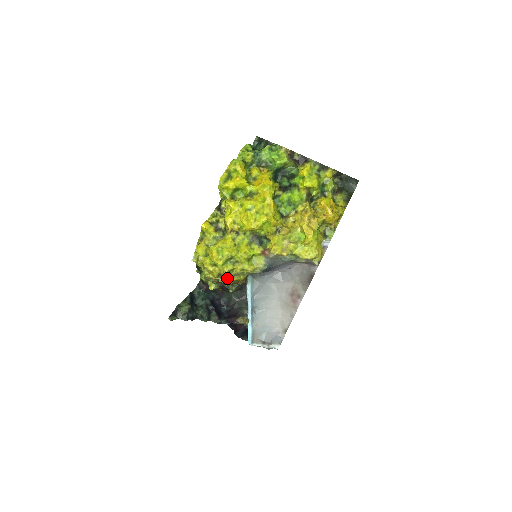
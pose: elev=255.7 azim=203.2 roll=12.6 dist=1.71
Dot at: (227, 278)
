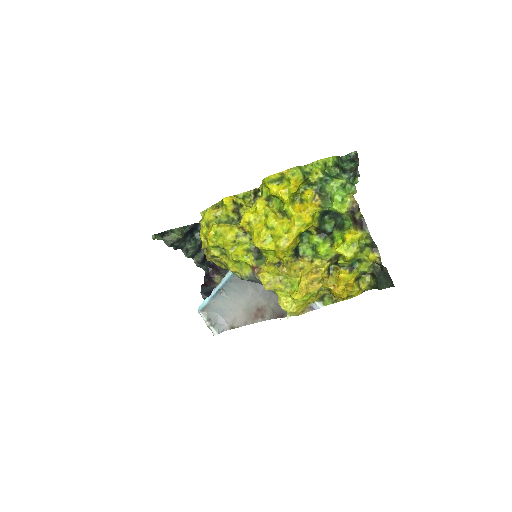
Dot at: (210, 257)
